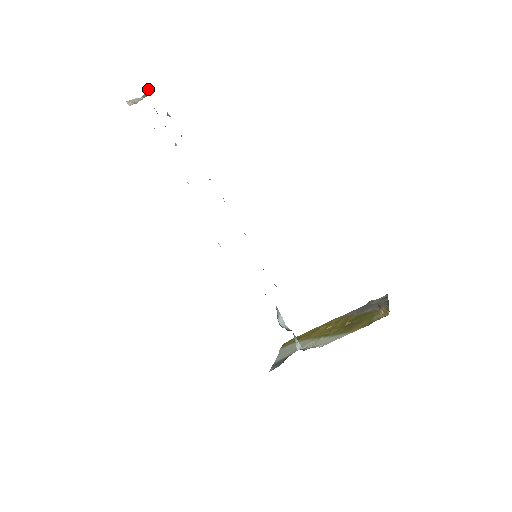
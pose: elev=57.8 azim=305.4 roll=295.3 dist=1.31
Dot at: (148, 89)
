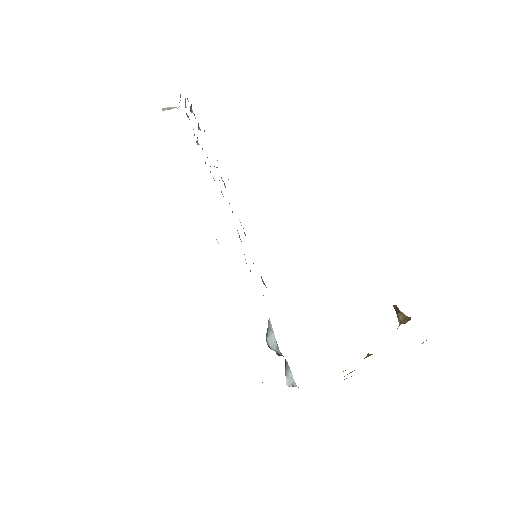
Dot at: occluded
